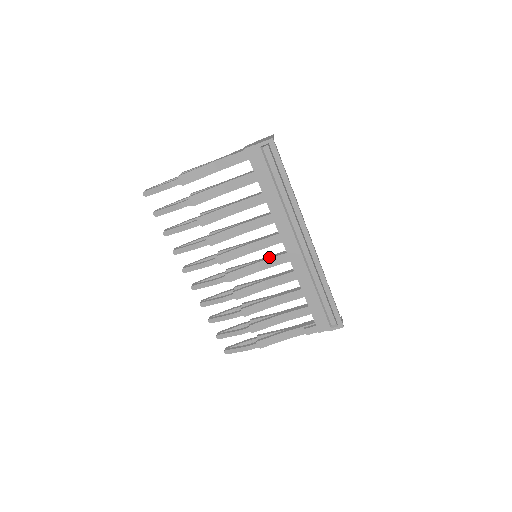
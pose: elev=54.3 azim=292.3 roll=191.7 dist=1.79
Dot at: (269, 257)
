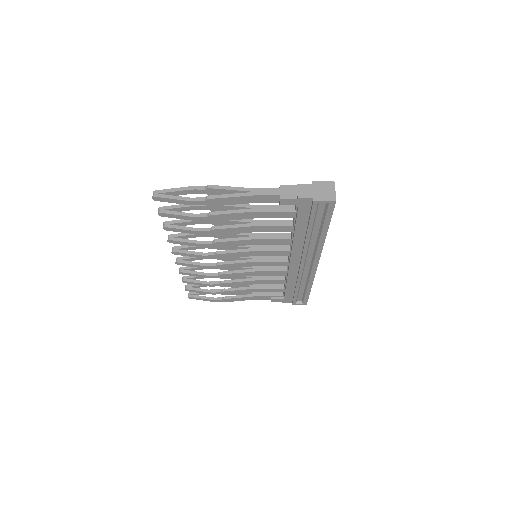
Dot at: (269, 259)
